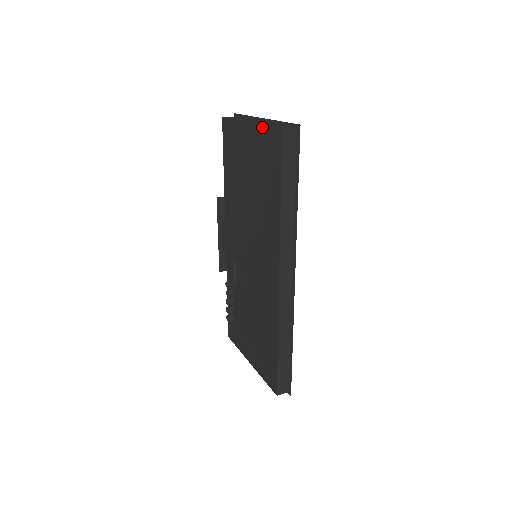
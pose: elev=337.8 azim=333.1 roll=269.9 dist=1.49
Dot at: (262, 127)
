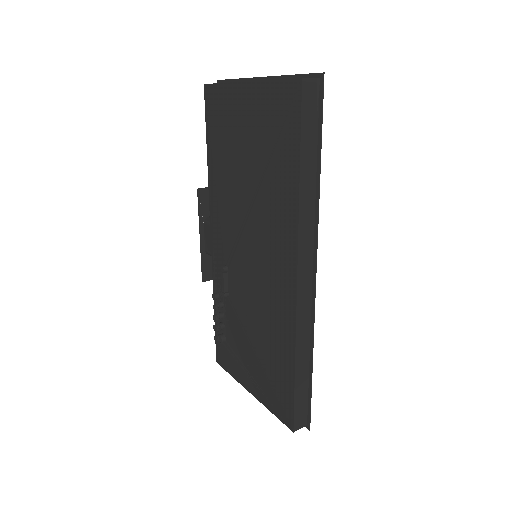
Dot at: (268, 82)
